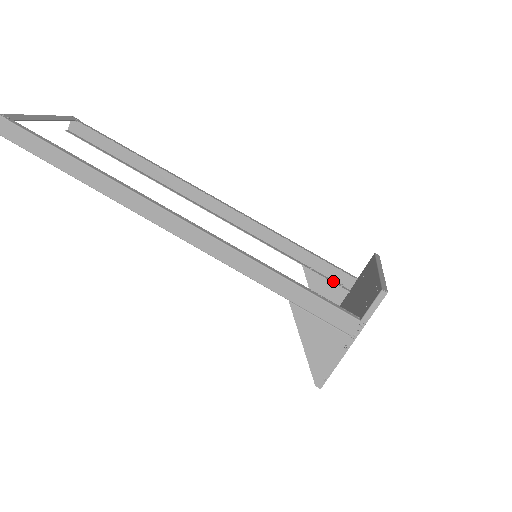
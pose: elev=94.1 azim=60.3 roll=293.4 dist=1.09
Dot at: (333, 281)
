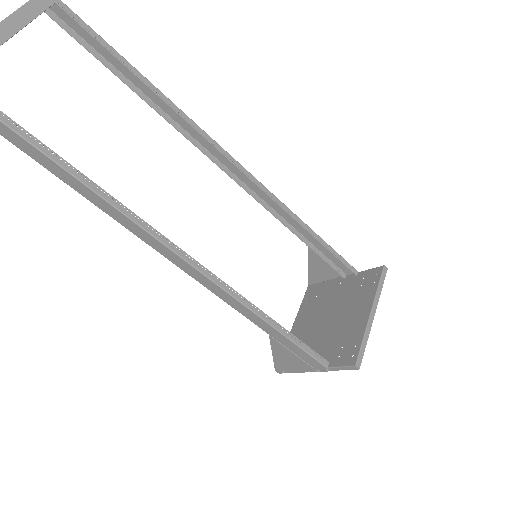
Dot at: (333, 265)
